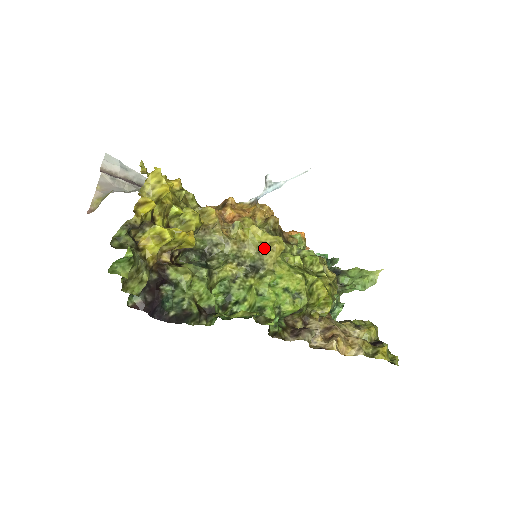
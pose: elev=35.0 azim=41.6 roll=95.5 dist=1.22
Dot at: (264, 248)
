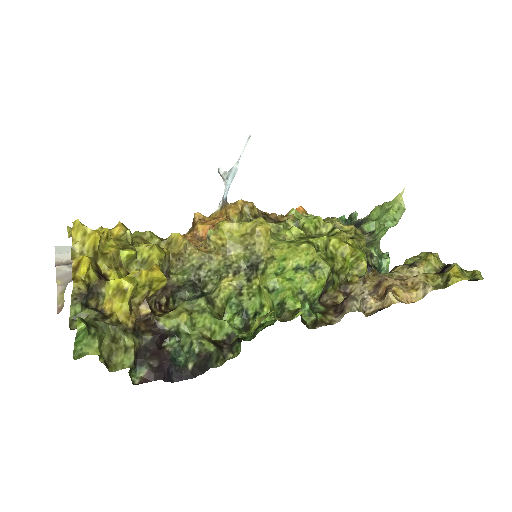
Dot at: (248, 239)
